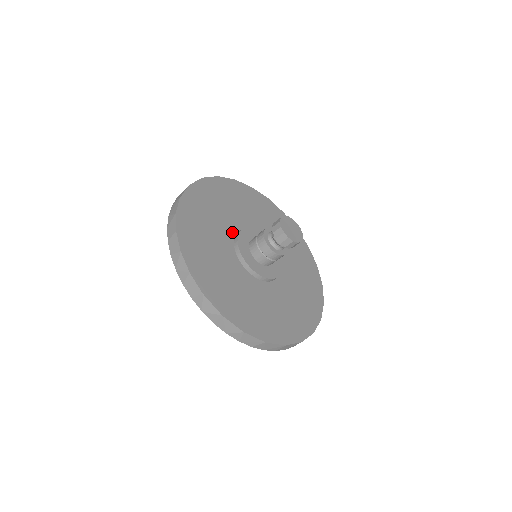
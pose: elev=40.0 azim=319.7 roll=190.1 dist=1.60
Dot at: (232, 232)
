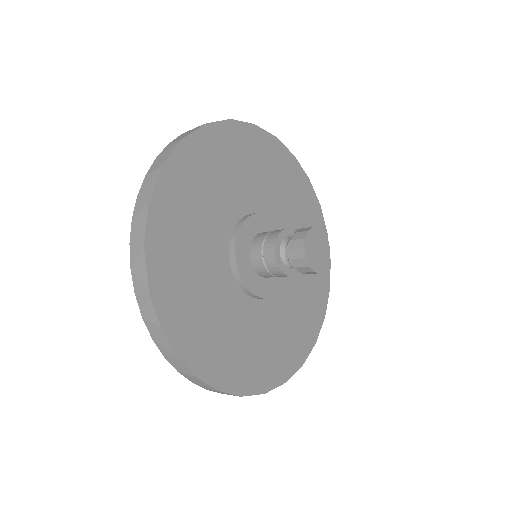
Dot at: (224, 259)
